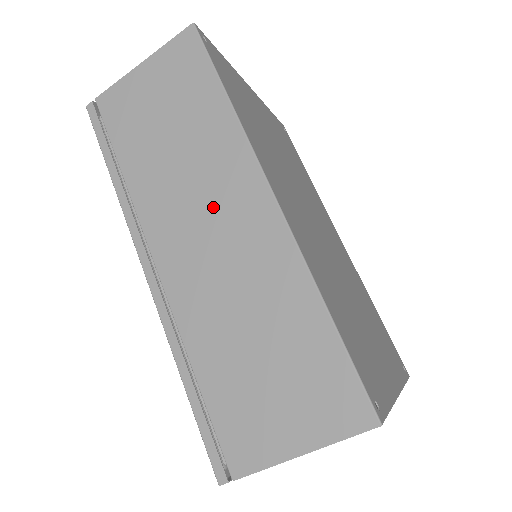
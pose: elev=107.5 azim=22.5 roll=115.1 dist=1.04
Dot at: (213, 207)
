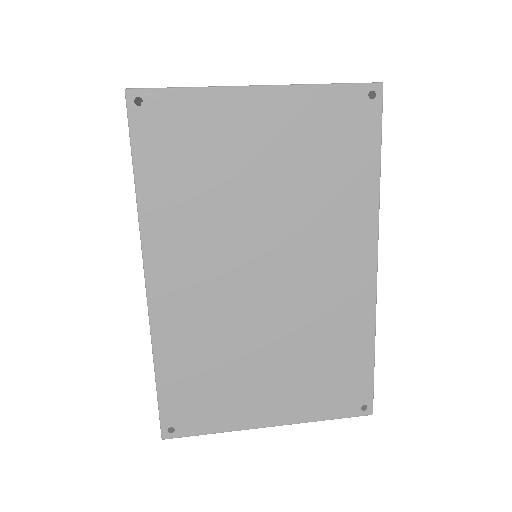
Dot at: occluded
